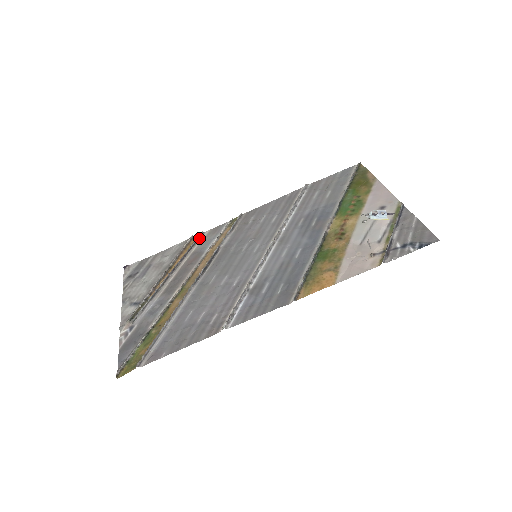
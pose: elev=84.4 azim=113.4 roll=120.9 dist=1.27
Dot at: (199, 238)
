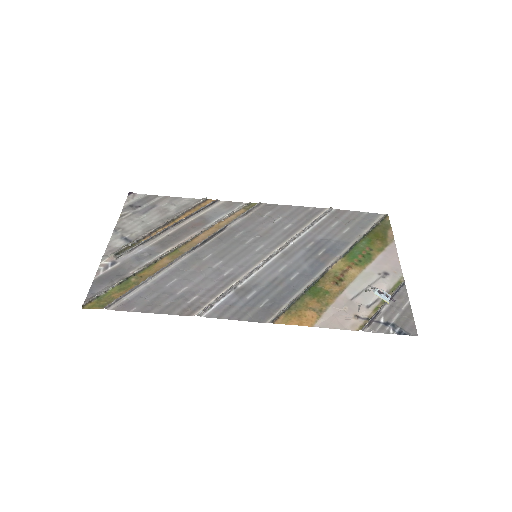
Dot at: (212, 204)
